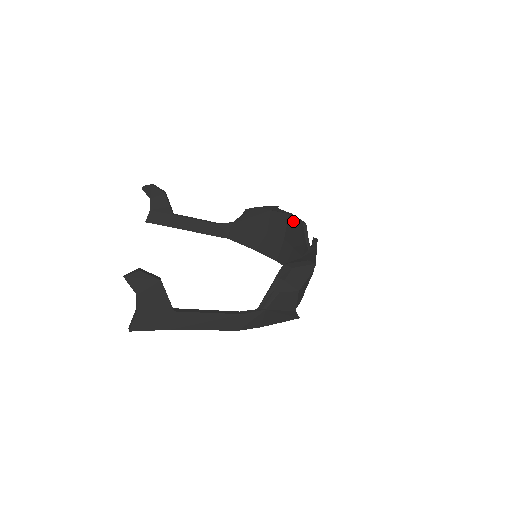
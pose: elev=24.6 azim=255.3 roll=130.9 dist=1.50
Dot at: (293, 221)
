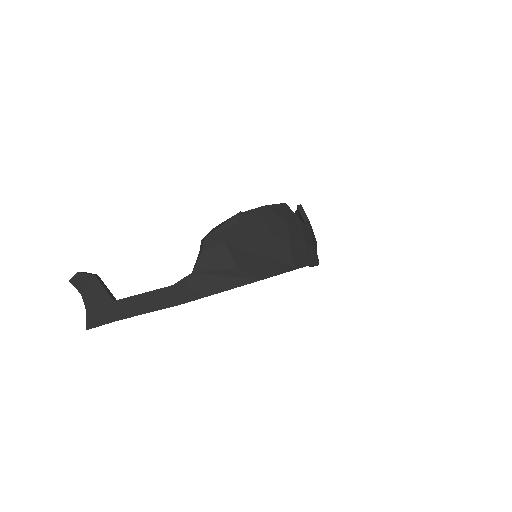
Dot at: occluded
